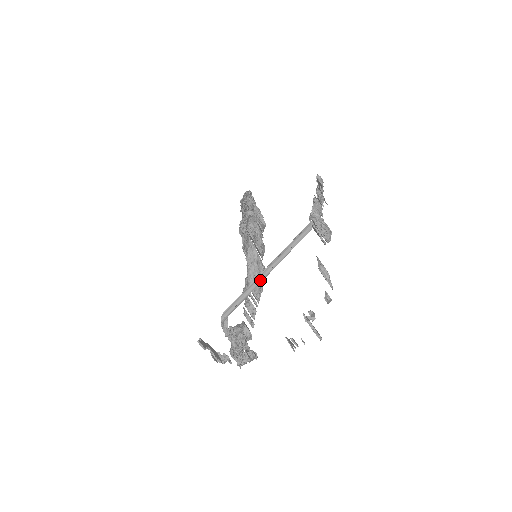
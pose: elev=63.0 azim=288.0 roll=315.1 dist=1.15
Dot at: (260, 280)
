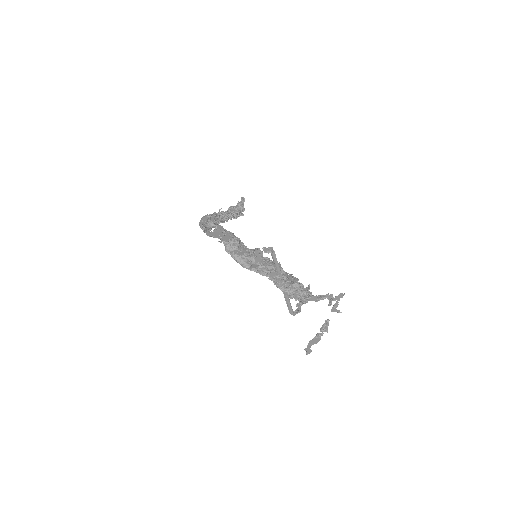
Dot at: occluded
